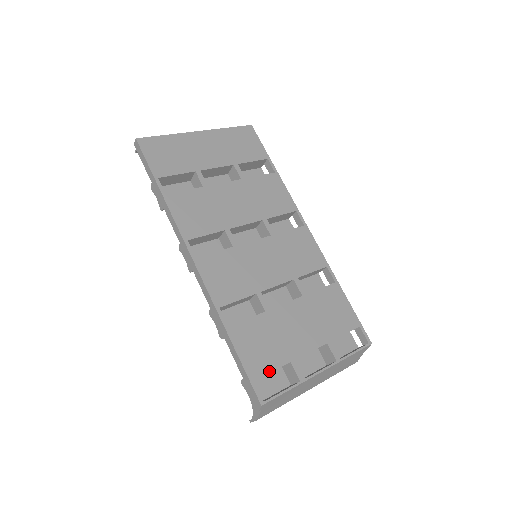
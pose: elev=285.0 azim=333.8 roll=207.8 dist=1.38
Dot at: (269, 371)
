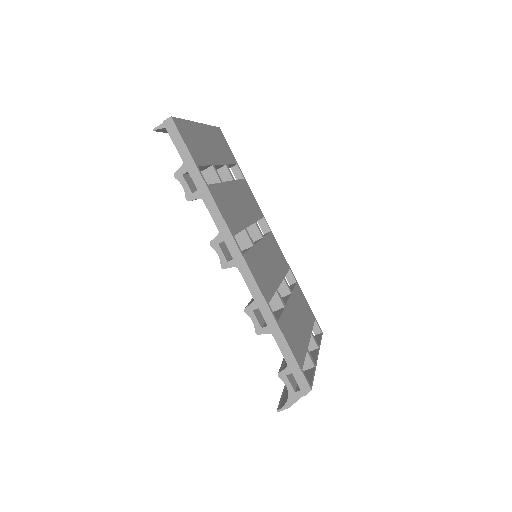
Dot at: (304, 360)
